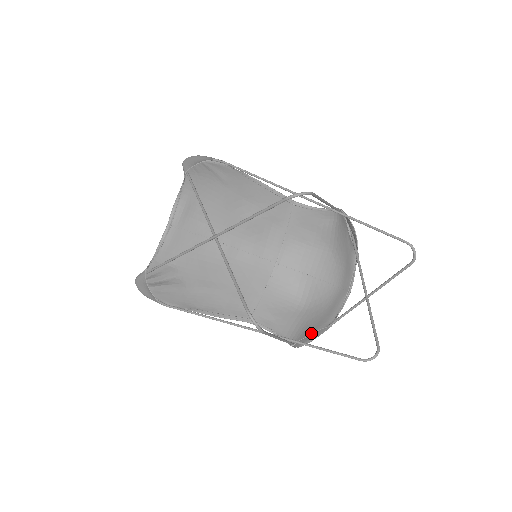
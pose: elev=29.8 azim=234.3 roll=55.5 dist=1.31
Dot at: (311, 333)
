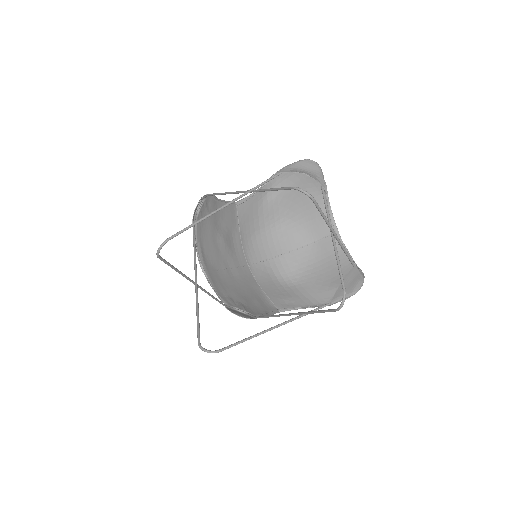
Dot at: occluded
